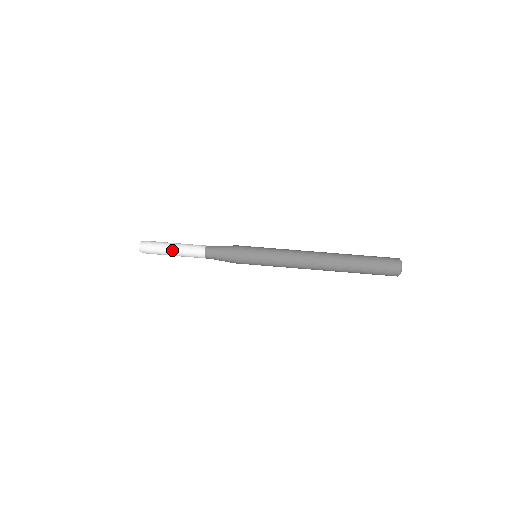
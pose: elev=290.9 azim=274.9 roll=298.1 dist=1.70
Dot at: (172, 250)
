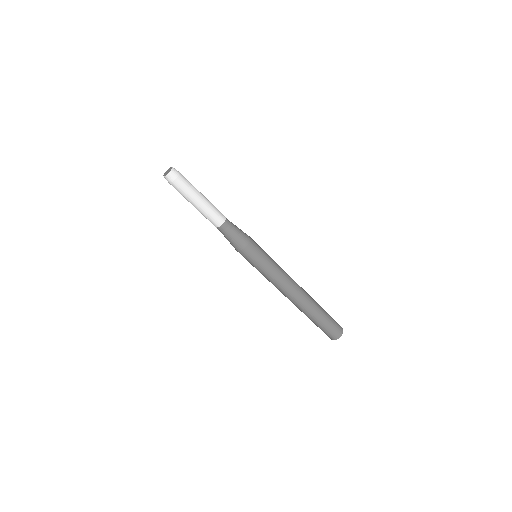
Dot at: occluded
